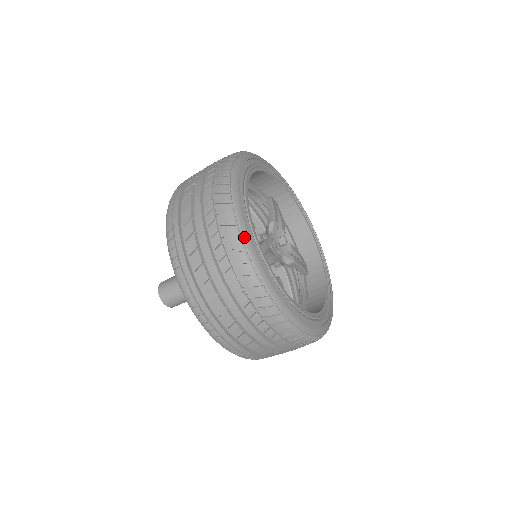
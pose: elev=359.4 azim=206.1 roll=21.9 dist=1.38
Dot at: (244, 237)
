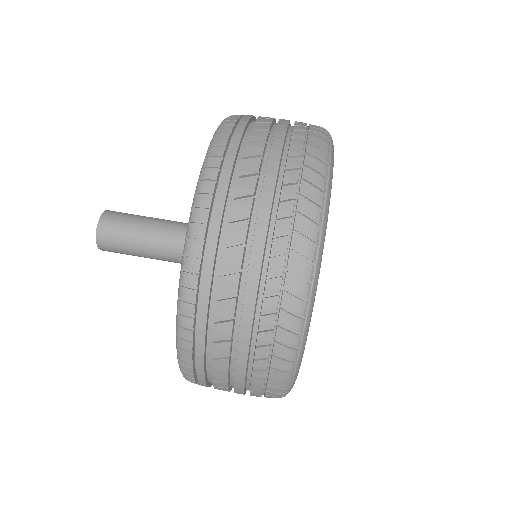
Dot at: (308, 316)
